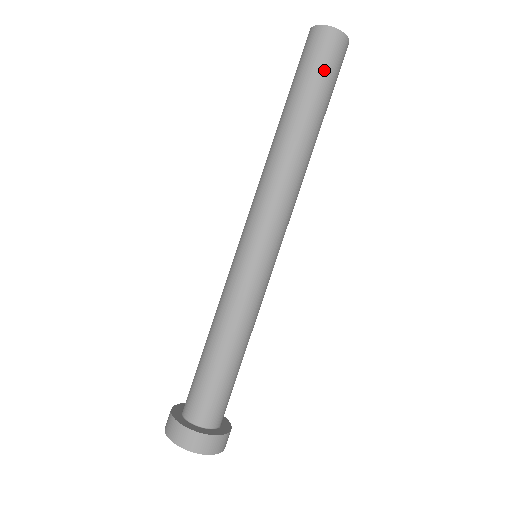
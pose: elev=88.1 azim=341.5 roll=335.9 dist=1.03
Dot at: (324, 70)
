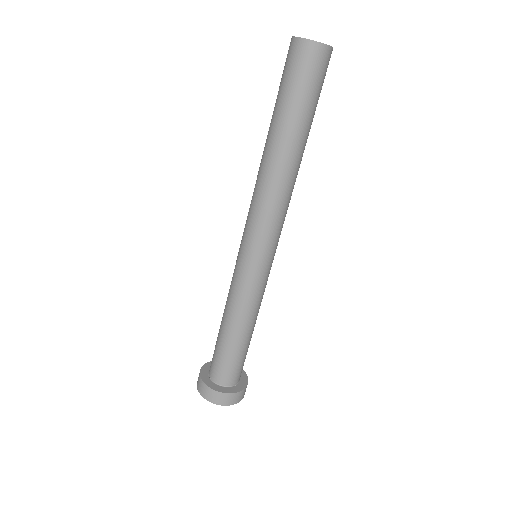
Dot at: (296, 85)
